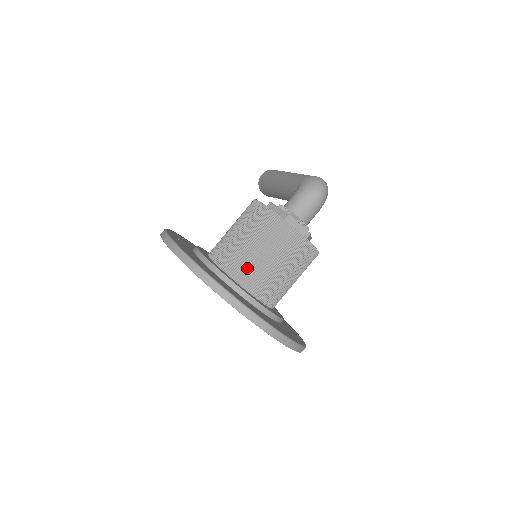
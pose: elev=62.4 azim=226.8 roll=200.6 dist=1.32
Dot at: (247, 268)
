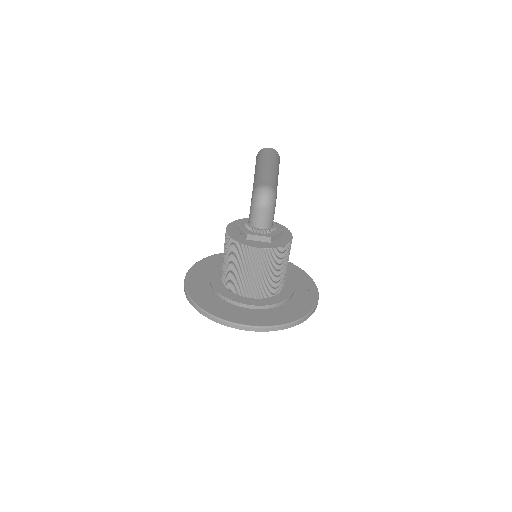
Dot at: (239, 284)
